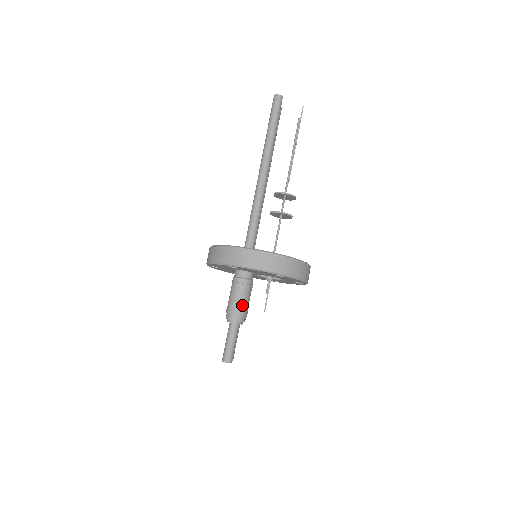
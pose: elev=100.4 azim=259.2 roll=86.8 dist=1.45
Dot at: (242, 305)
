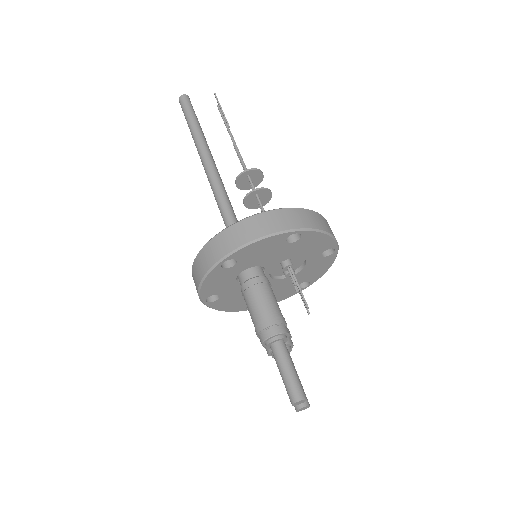
Dot at: (271, 310)
